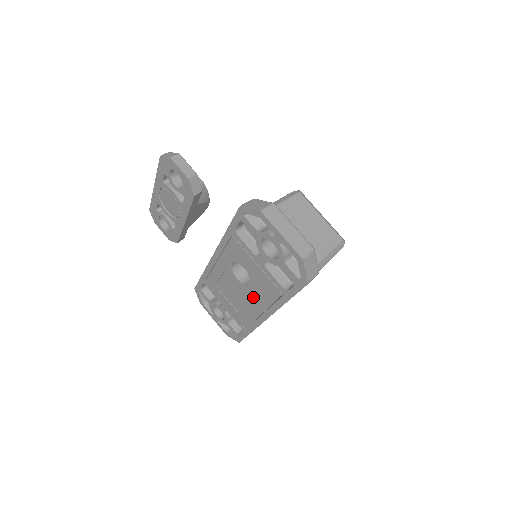
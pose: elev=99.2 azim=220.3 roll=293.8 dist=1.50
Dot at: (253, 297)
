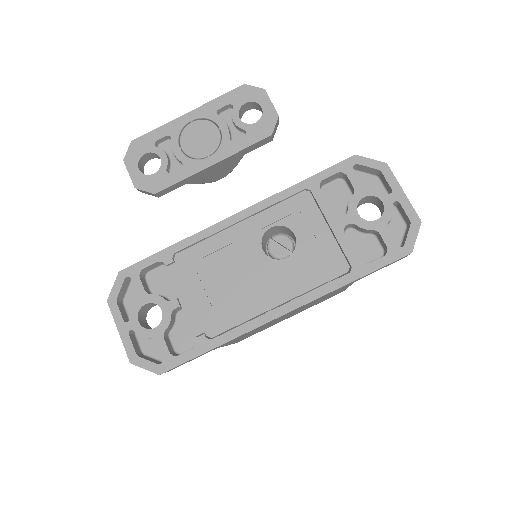
Dot at: (278, 279)
